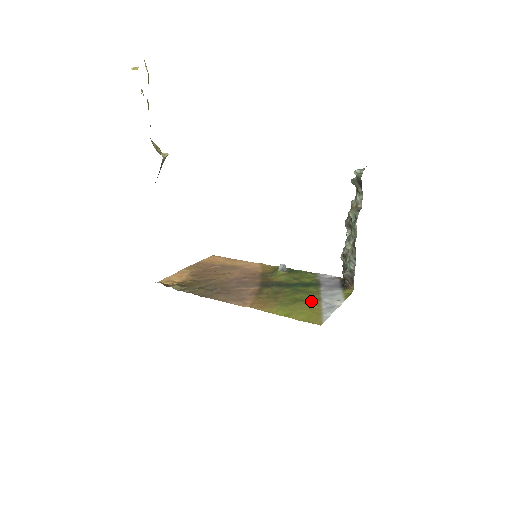
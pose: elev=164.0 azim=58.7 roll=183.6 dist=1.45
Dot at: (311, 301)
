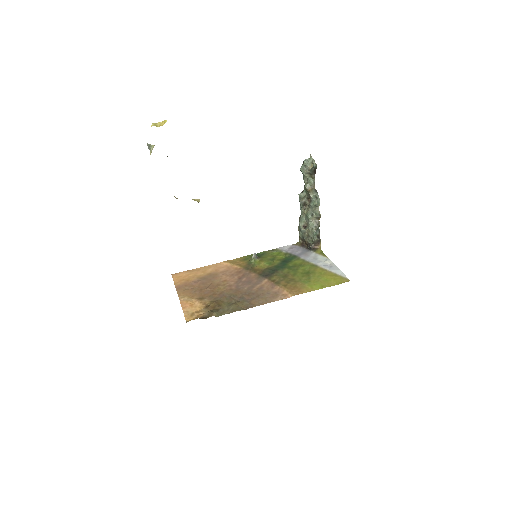
Dot at: (315, 269)
